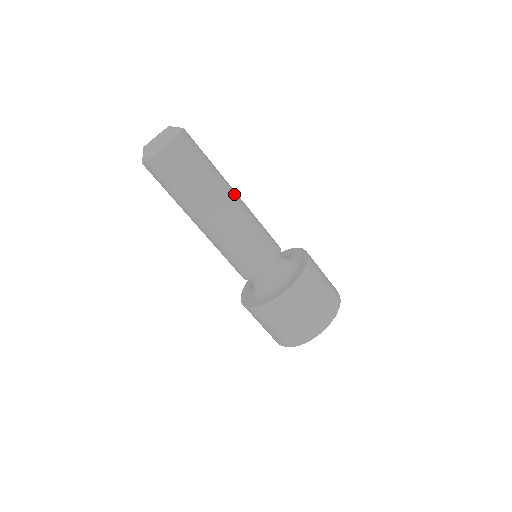
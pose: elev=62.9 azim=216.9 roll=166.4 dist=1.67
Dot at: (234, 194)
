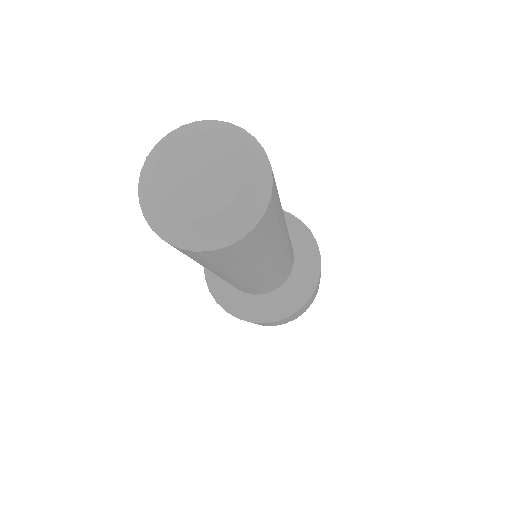
Dot at: (285, 222)
